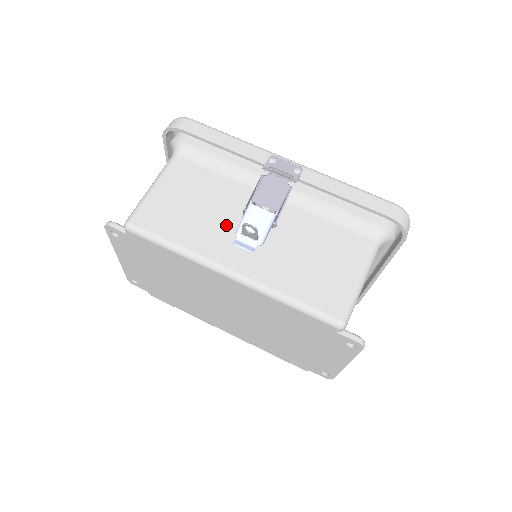
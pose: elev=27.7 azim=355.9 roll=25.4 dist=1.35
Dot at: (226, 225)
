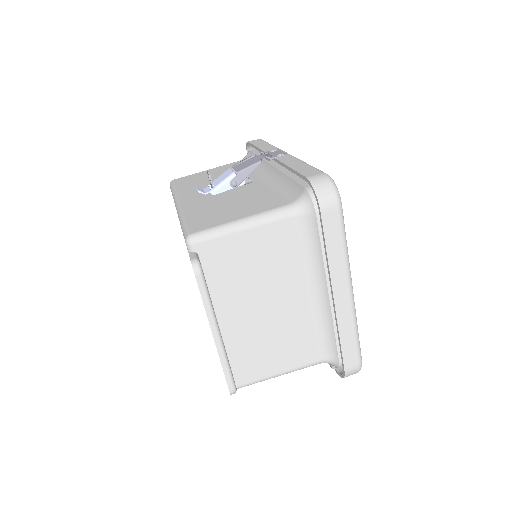
Dot at: occluded
